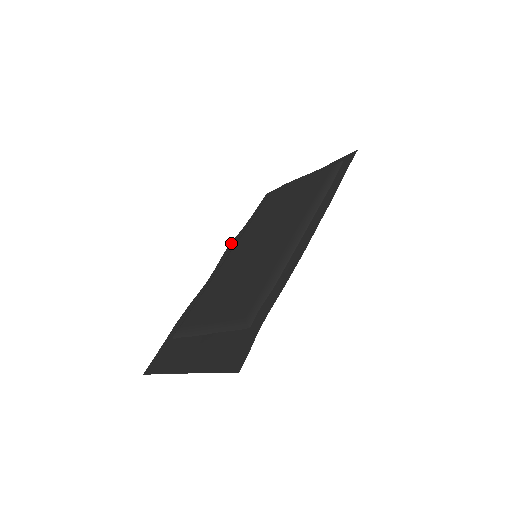
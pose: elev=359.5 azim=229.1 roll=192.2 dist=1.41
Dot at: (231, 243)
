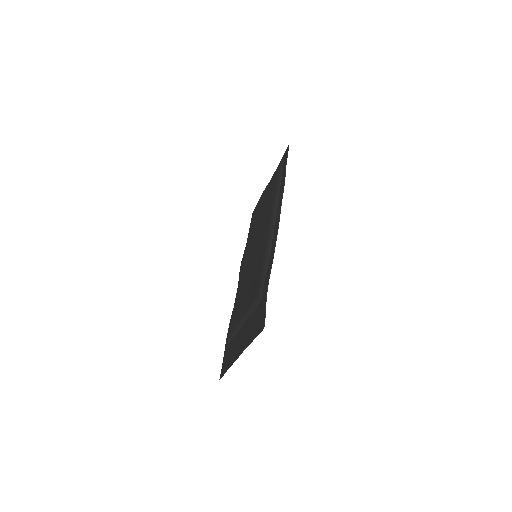
Dot at: occluded
